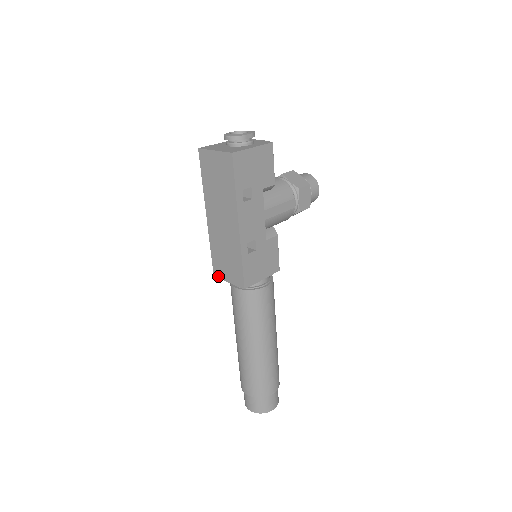
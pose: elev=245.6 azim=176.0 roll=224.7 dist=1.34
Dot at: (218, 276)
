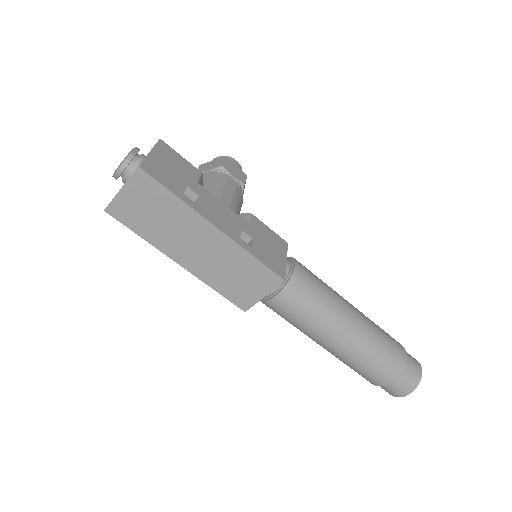
Dot at: (249, 306)
